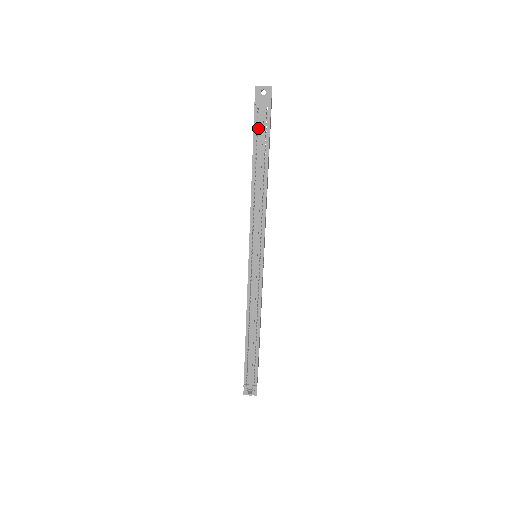
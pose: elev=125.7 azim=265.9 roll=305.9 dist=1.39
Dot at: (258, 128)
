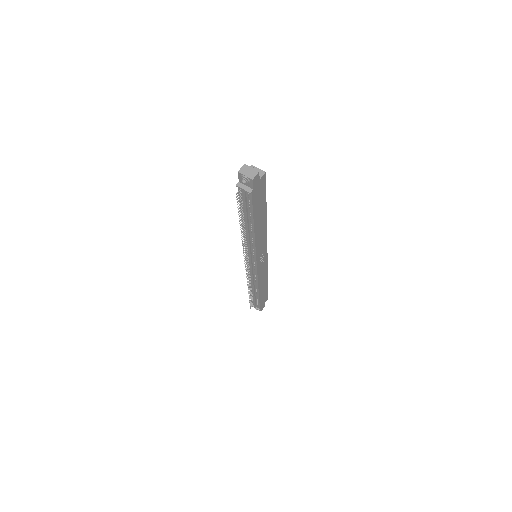
Dot at: (243, 200)
